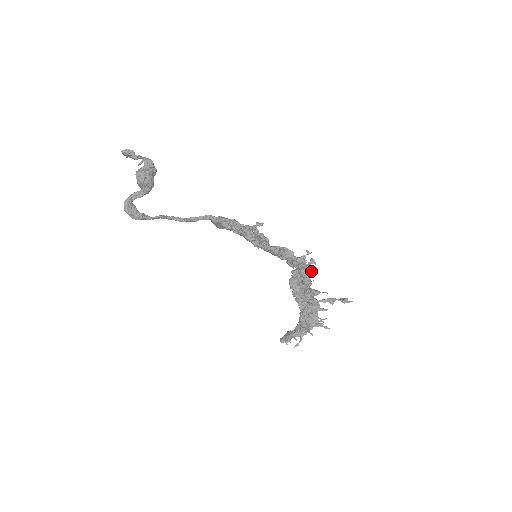
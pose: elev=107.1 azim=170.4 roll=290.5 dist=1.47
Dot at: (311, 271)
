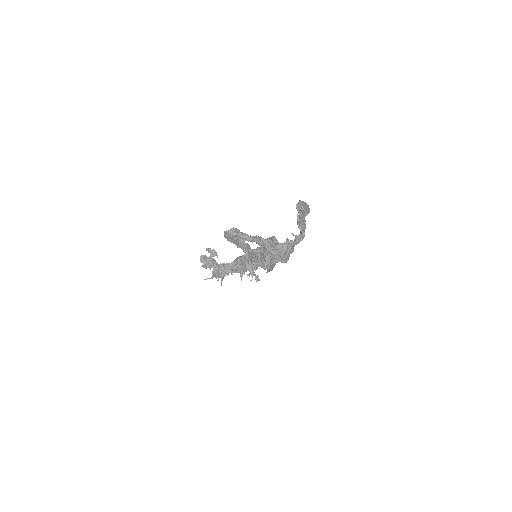
Dot at: occluded
